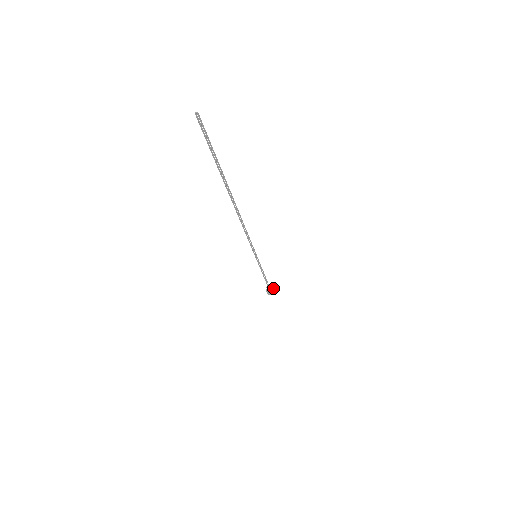
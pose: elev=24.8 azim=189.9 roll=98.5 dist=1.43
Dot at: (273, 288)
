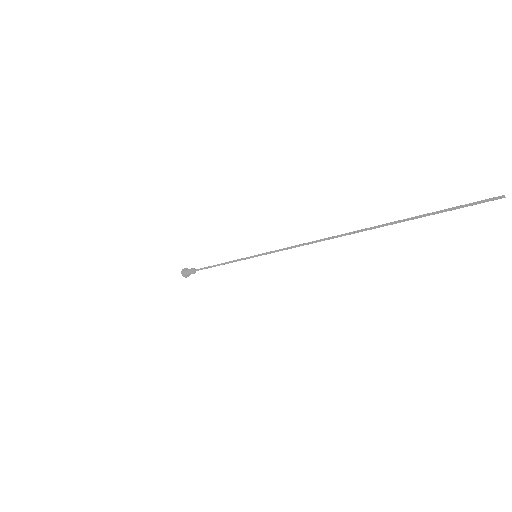
Dot at: occluded
